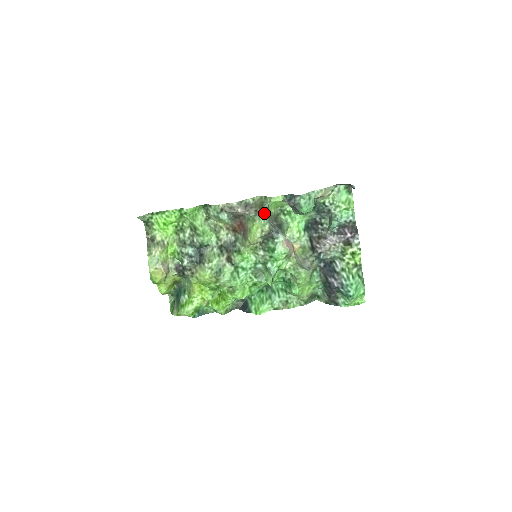
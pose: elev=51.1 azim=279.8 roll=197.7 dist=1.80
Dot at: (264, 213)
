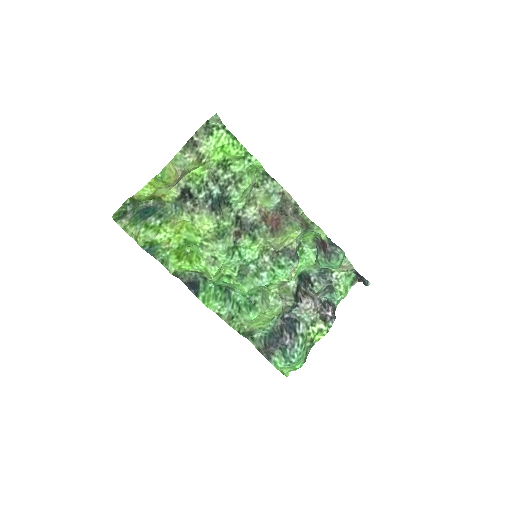
Dot at: (305, 233)
